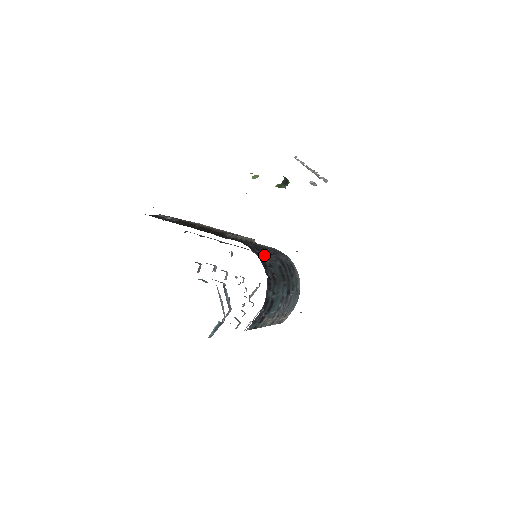
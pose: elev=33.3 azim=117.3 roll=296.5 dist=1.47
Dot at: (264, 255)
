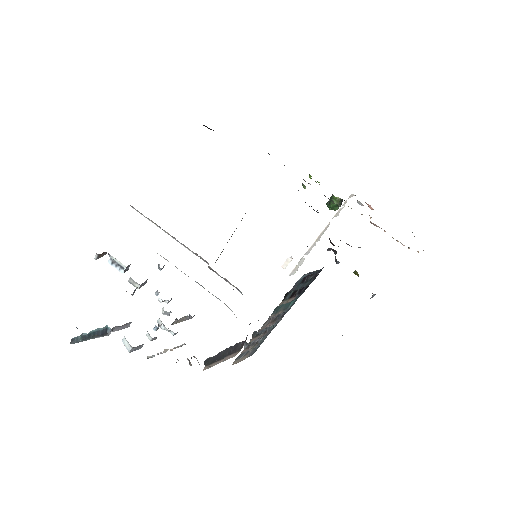
Dot at: occluded
